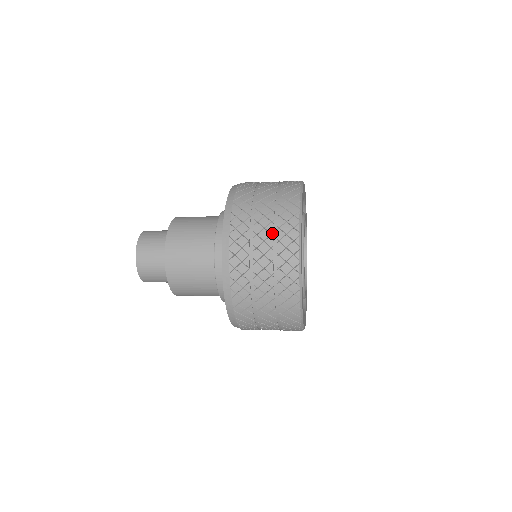
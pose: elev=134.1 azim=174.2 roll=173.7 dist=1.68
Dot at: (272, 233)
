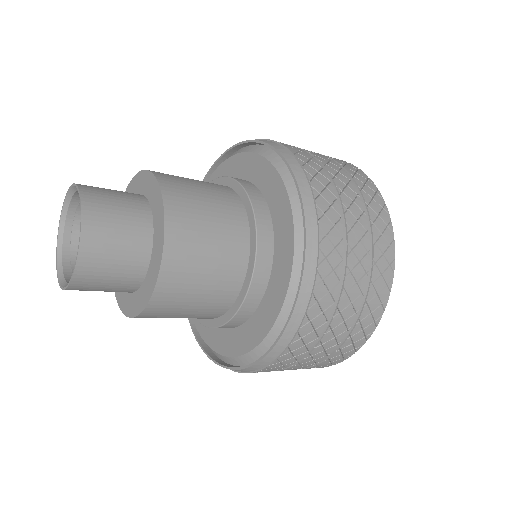
Dot at: (339, 342)
